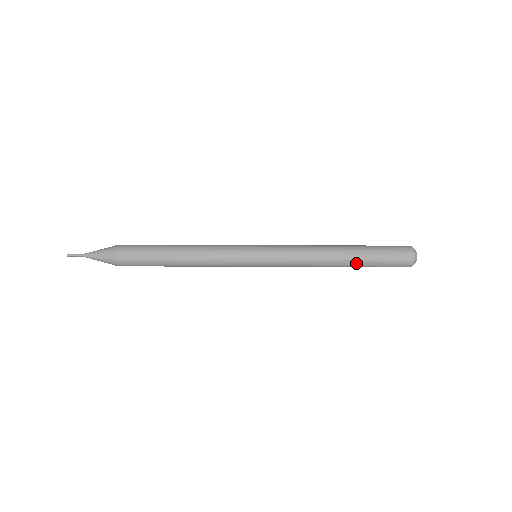
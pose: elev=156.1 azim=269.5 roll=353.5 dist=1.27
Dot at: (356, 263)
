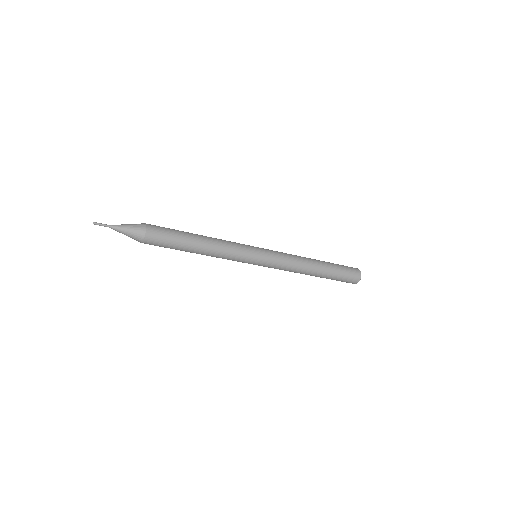
Dot at: (326, 264)
